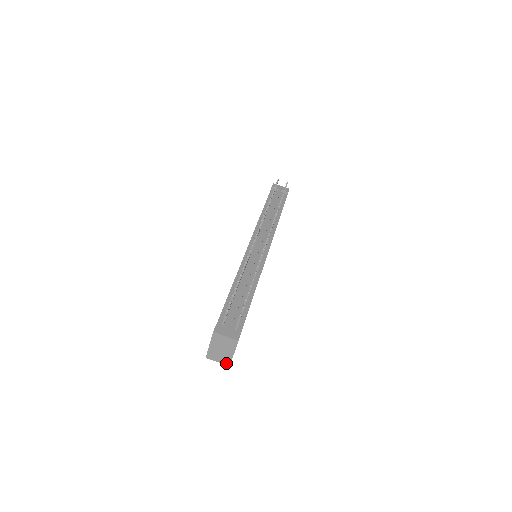
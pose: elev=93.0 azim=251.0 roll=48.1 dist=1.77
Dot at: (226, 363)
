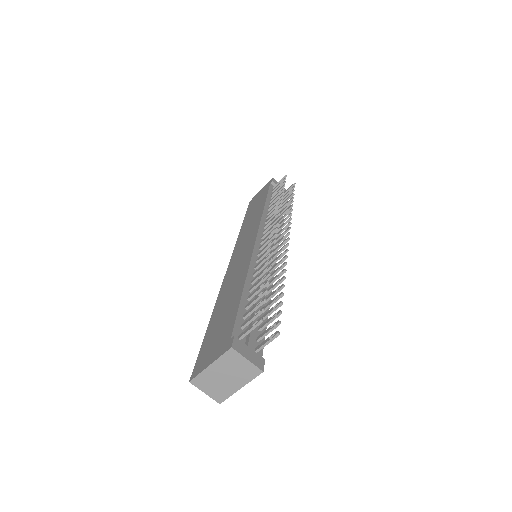
Dot at: (217, 398)
